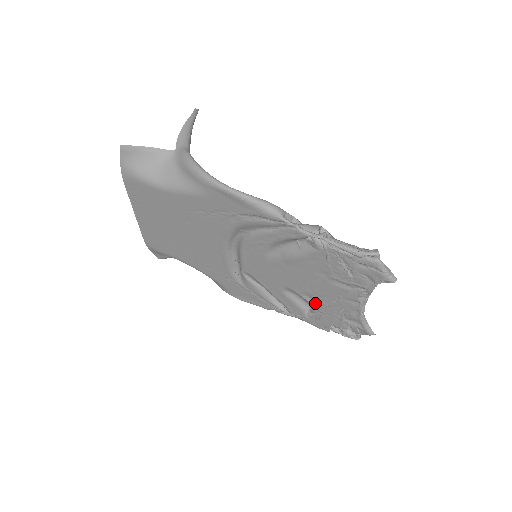
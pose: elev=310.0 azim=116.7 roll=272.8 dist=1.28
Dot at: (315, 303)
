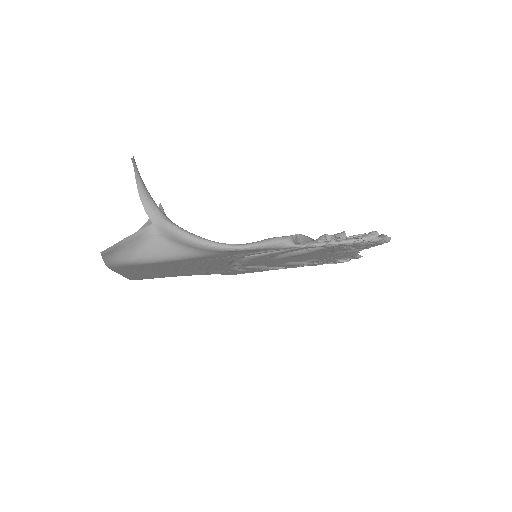
Dot at: (314, 261)
